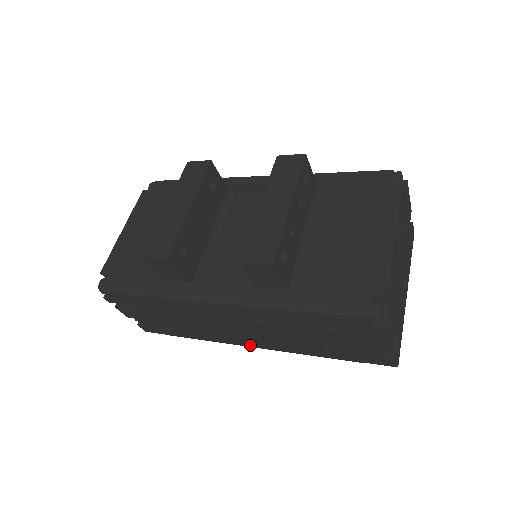
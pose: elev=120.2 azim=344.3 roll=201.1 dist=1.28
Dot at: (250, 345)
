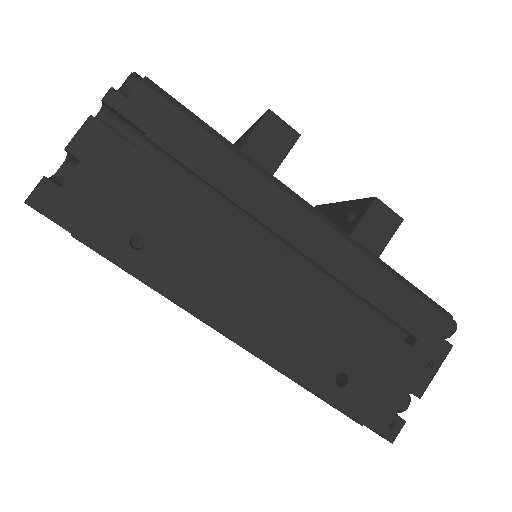
Dot at: (228, 329)
